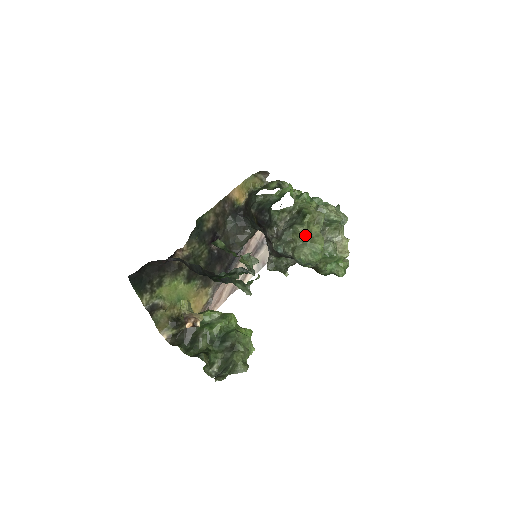
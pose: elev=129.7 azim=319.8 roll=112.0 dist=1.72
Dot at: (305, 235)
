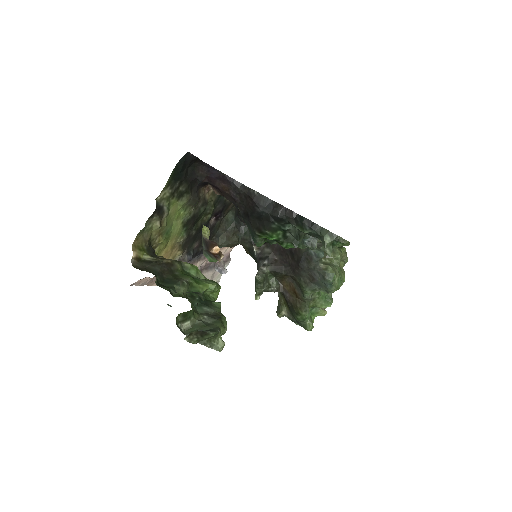
Dot at: (340, 259)
